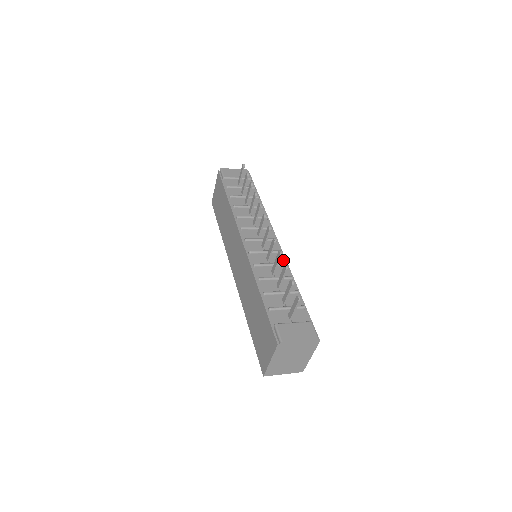
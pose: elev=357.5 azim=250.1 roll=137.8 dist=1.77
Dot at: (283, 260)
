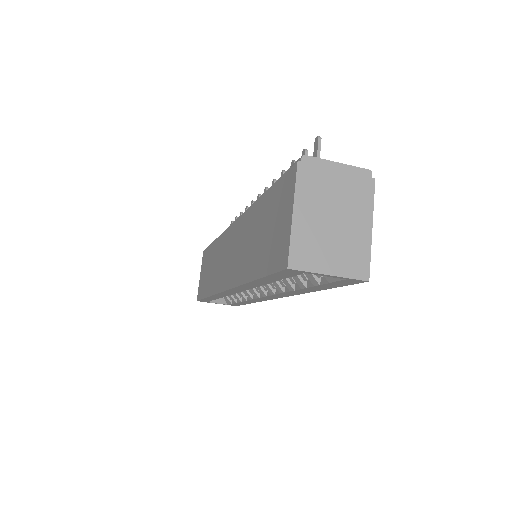
Dot at: occluded
